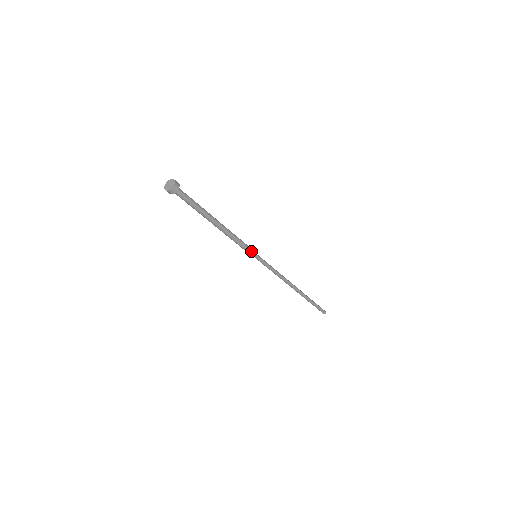
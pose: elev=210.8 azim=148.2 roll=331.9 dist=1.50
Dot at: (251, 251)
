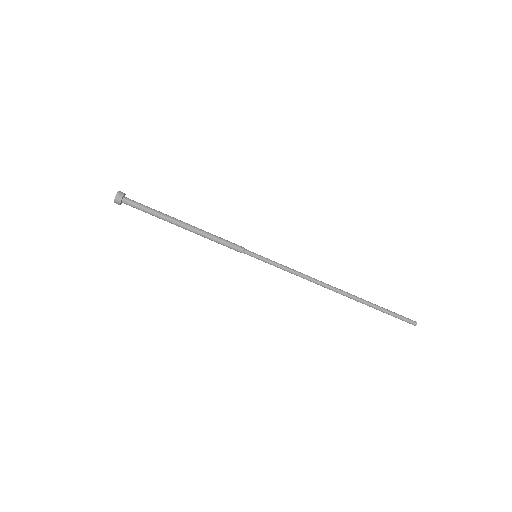
Dot at: (245, 249)
